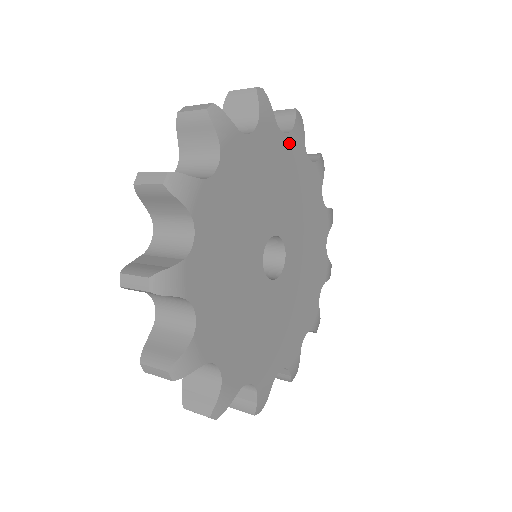
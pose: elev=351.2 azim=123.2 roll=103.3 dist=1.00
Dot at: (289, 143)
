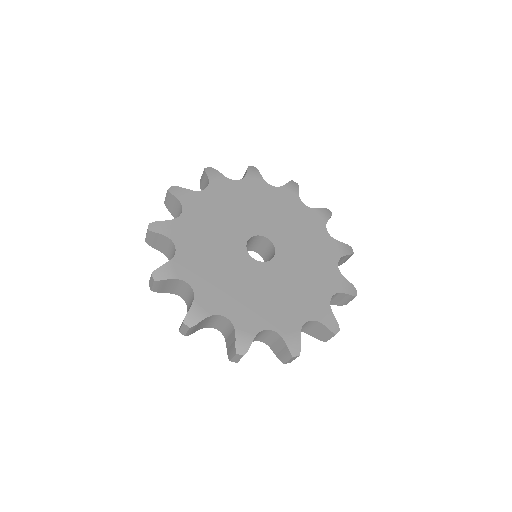
Dot at: (308, 212)
